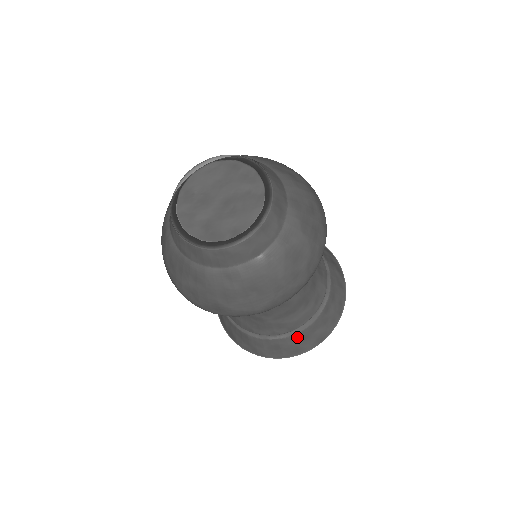
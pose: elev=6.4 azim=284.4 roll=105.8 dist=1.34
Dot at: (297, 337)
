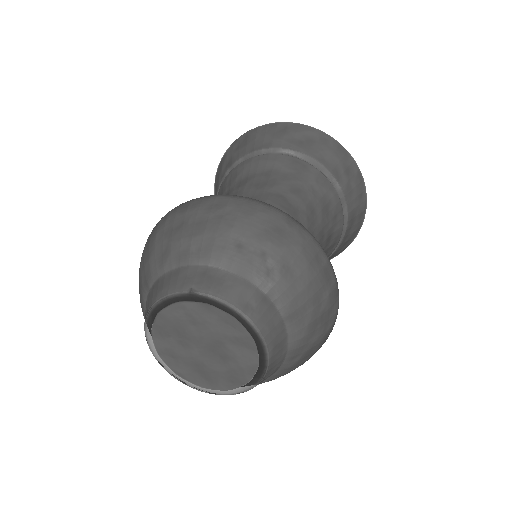
Dot at: occluded
